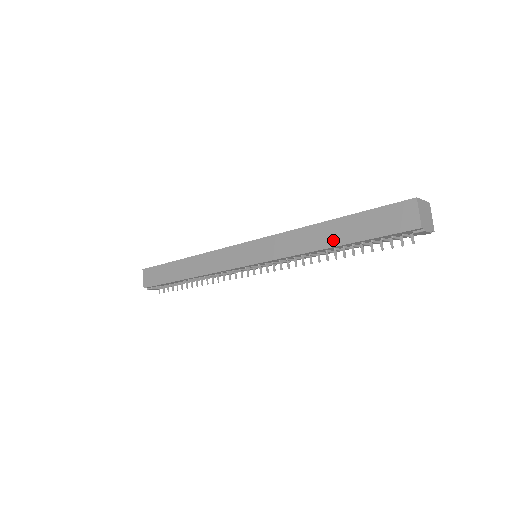
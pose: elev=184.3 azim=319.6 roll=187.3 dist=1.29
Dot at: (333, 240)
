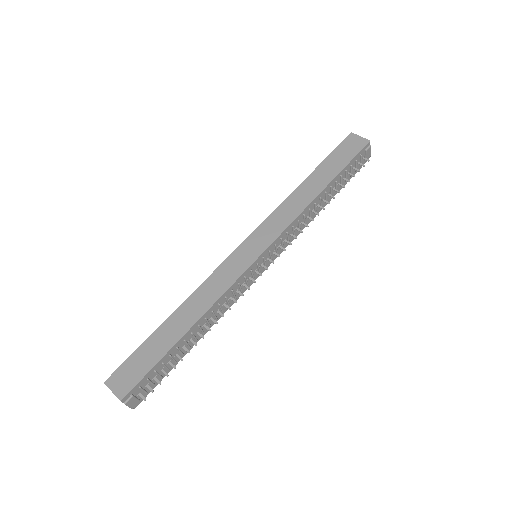
Dot at: (322, 183)
